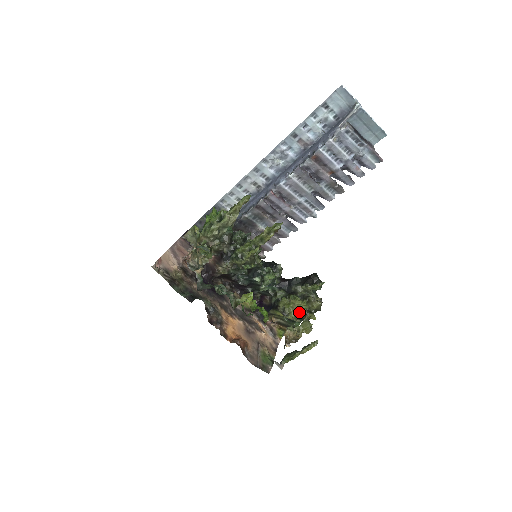
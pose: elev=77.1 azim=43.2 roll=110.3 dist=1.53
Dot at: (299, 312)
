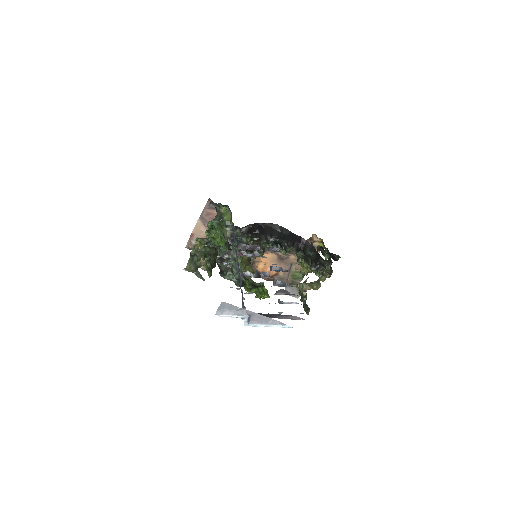
Dot at: occluded
